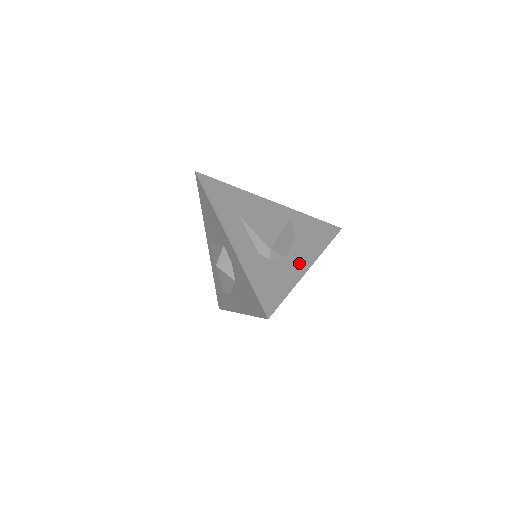
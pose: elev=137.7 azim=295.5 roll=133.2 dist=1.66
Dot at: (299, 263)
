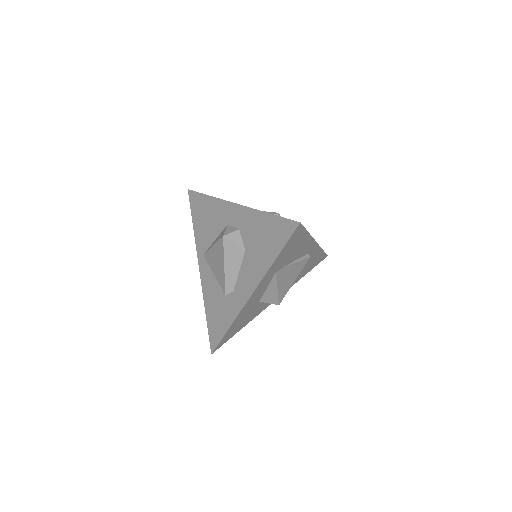
Dot at: occluded
